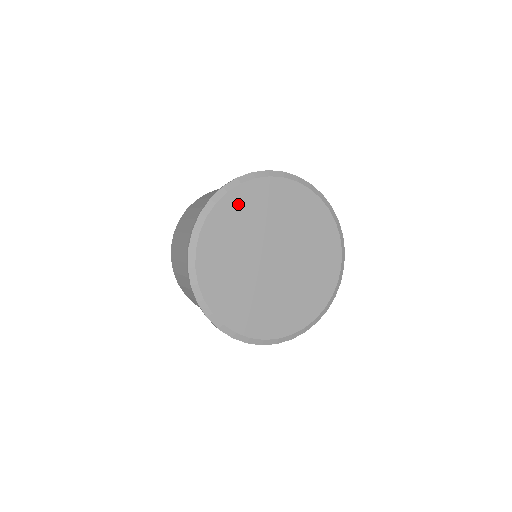
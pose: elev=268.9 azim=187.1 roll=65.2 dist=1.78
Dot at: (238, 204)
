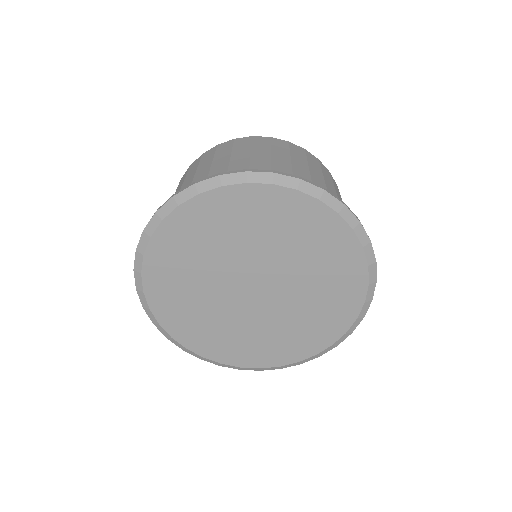
Dot at: (172, 245)
